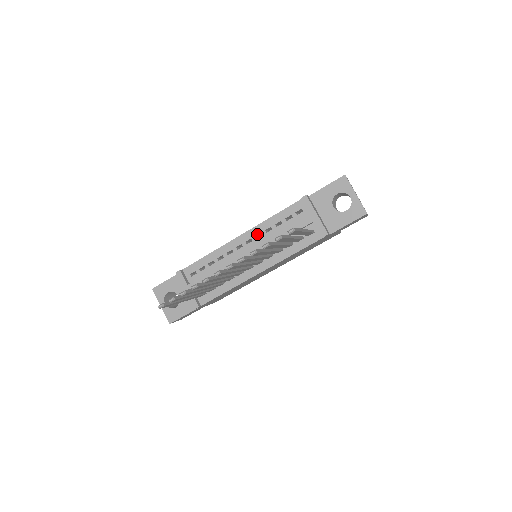
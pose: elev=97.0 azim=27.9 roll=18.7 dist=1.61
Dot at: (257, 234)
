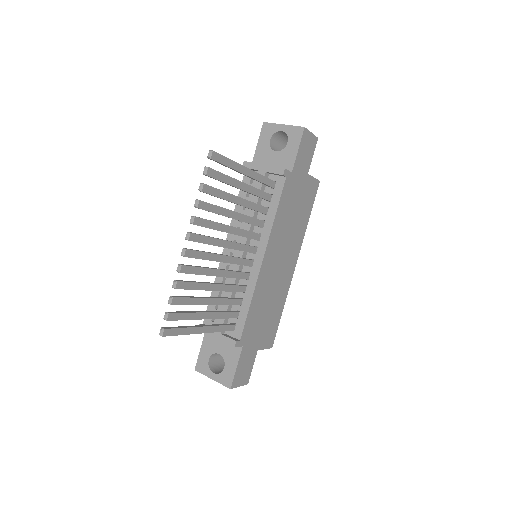
Dot at: occluded
